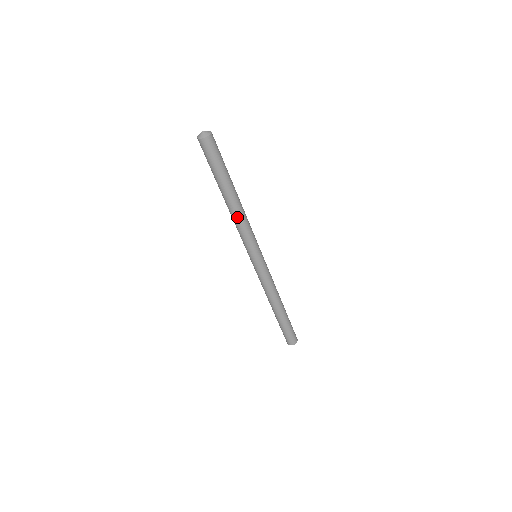
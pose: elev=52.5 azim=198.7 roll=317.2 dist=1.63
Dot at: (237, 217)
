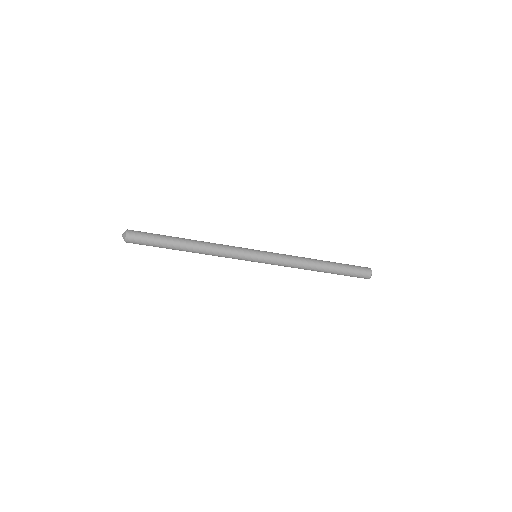
Dot at: (206, 254)
